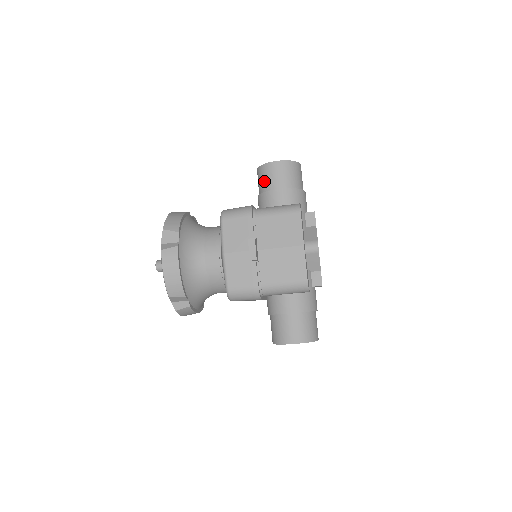
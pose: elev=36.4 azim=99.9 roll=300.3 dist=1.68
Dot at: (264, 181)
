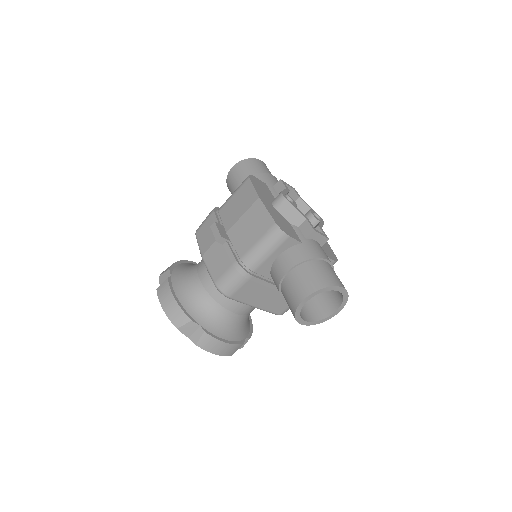
Dot at: (231, 190)
